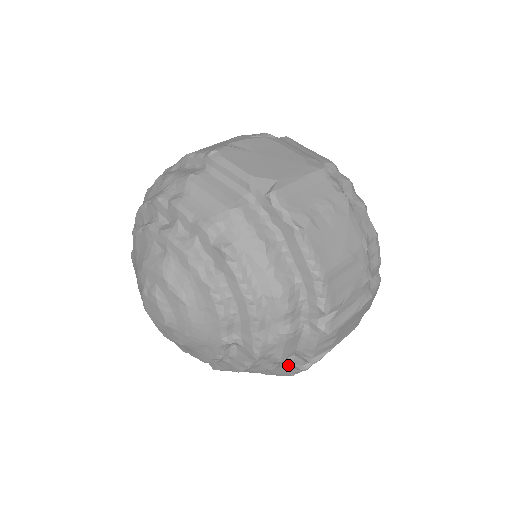
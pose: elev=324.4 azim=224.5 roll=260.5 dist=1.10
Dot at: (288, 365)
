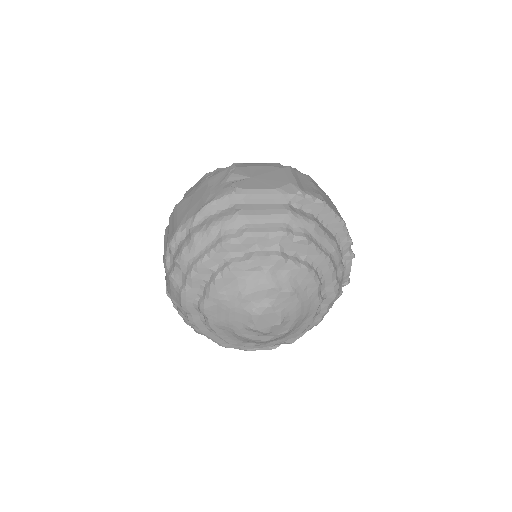
Dot at: occluded
